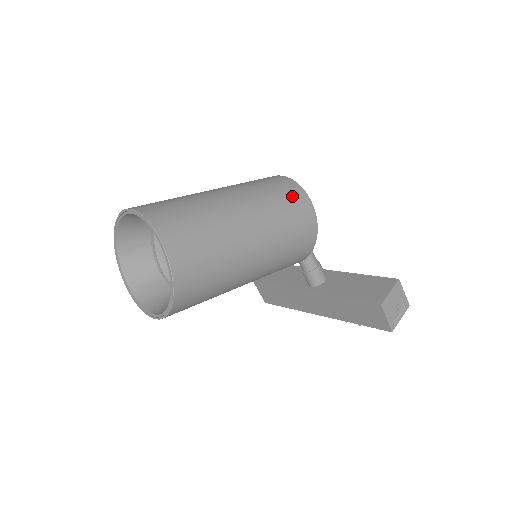
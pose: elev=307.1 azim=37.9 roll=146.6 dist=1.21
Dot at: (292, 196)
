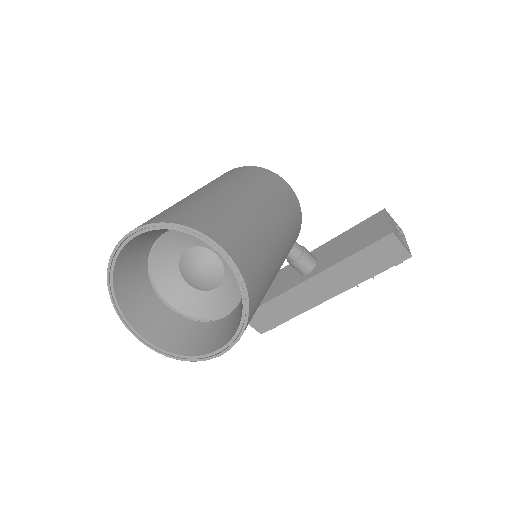
Dot at: (259, 173)
